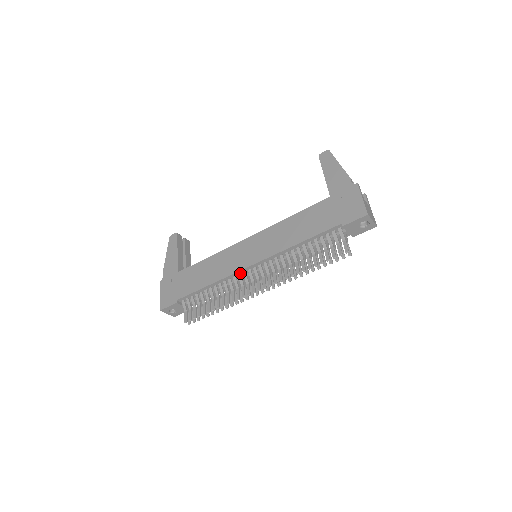
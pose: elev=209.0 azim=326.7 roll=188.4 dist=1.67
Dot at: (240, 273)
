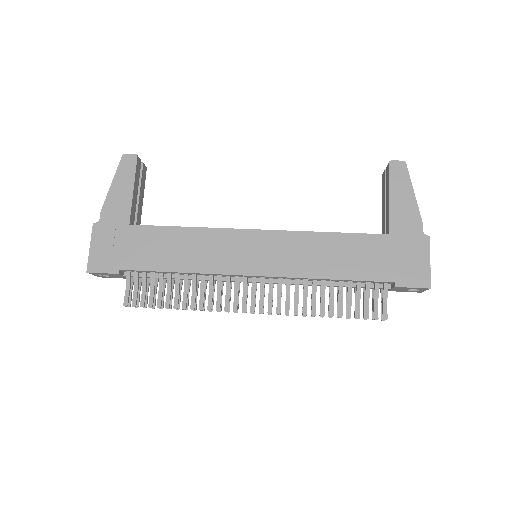
Dot at: (231, 275)
